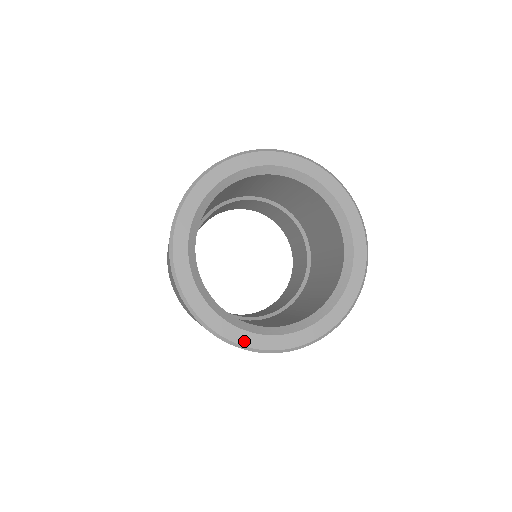
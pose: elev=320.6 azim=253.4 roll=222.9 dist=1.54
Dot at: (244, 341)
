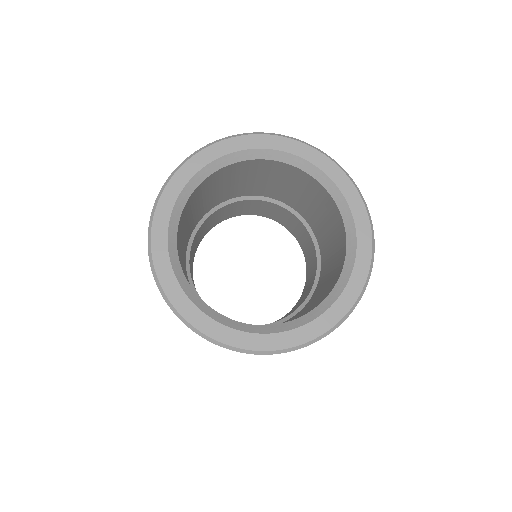
Dot at: (212, 332)
